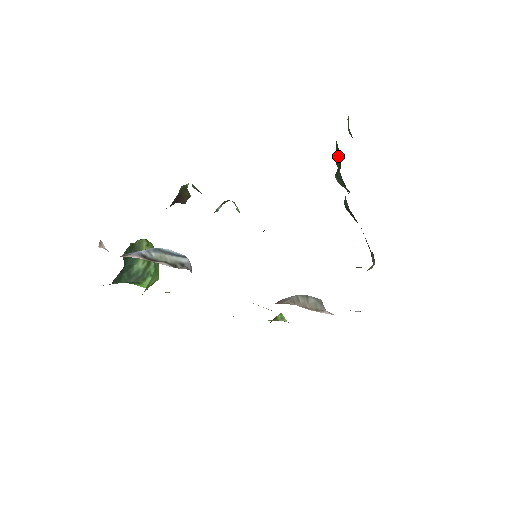
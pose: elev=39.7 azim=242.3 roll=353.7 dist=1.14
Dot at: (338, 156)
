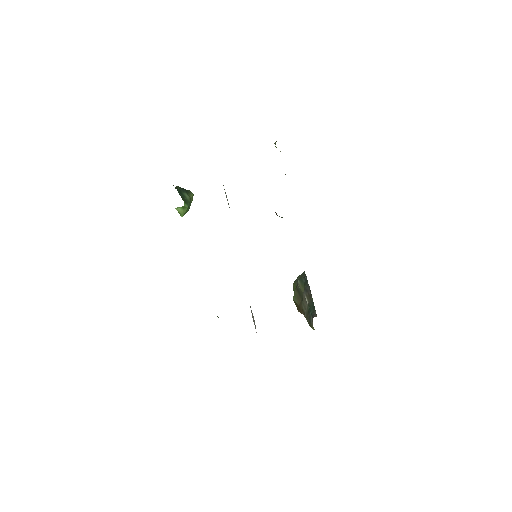
Dot at: (301, 277)
